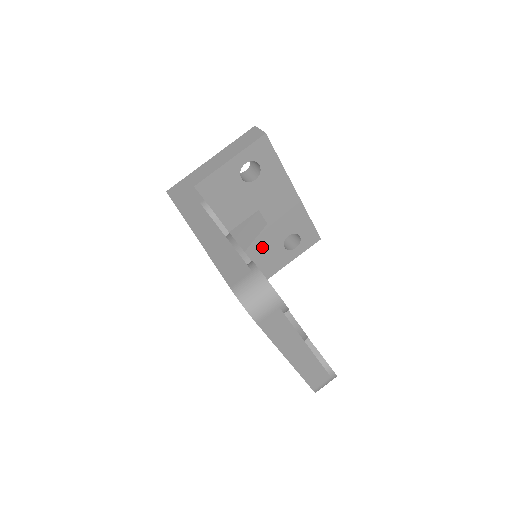
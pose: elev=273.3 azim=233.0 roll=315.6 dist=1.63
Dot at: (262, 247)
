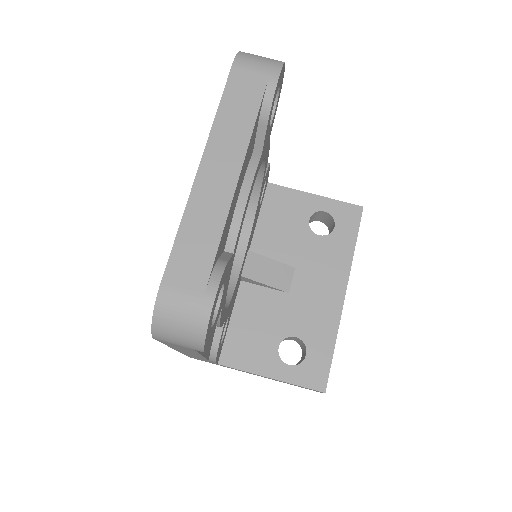
Dot at: (259, 314)
